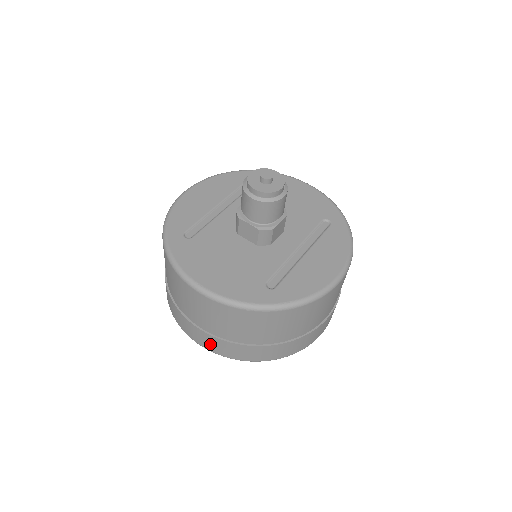
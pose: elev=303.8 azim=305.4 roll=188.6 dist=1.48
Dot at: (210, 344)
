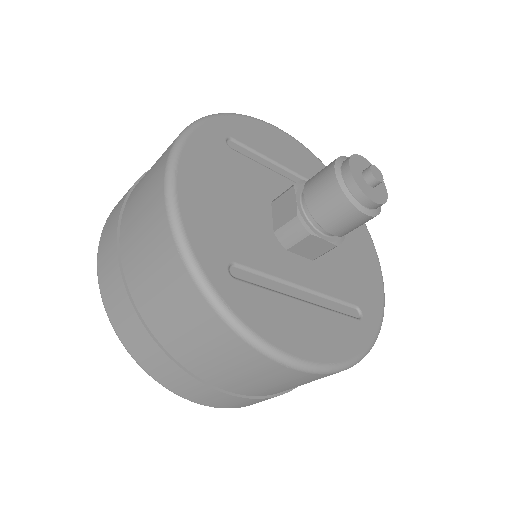
Dot at: (106, 257)
